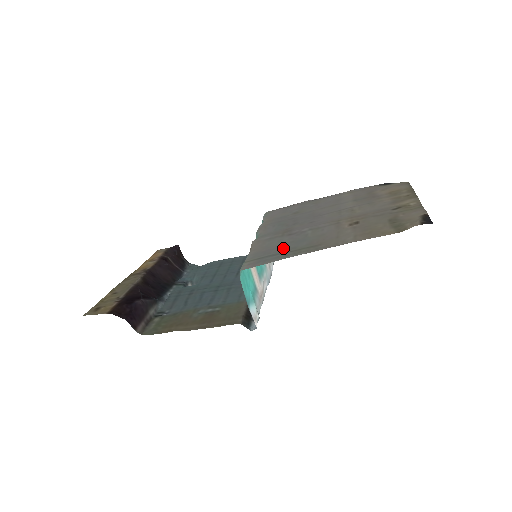
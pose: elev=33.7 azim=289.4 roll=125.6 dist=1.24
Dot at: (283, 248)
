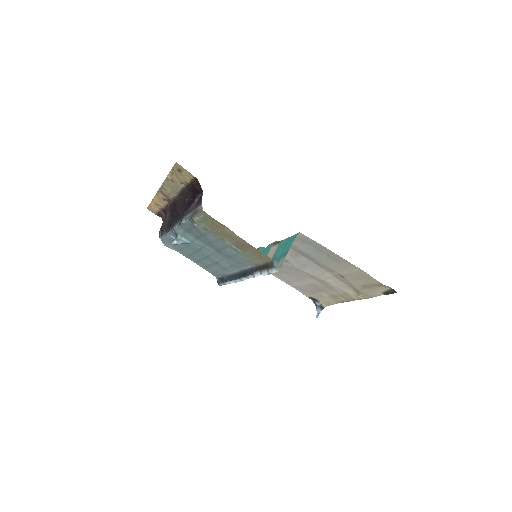
Dot at: (312, 250)
